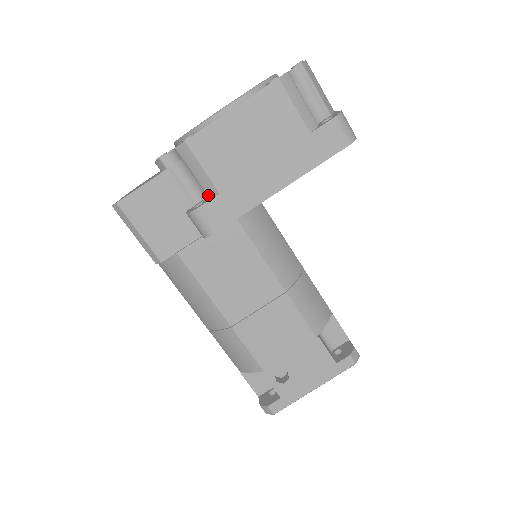
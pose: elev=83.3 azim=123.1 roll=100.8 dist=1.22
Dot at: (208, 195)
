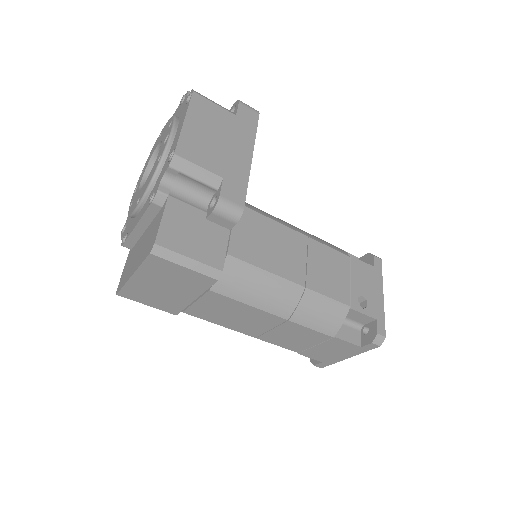
Dot at: (216, 187)
